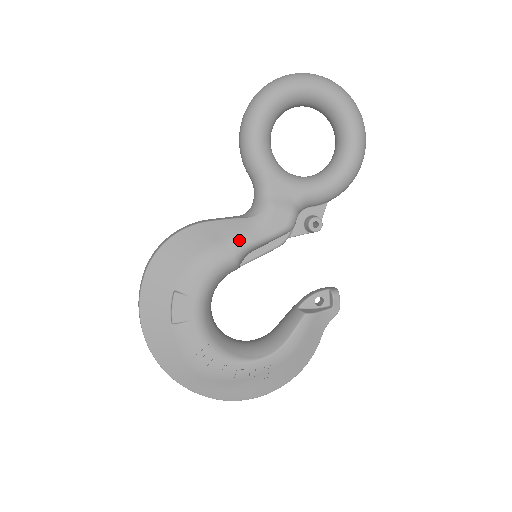
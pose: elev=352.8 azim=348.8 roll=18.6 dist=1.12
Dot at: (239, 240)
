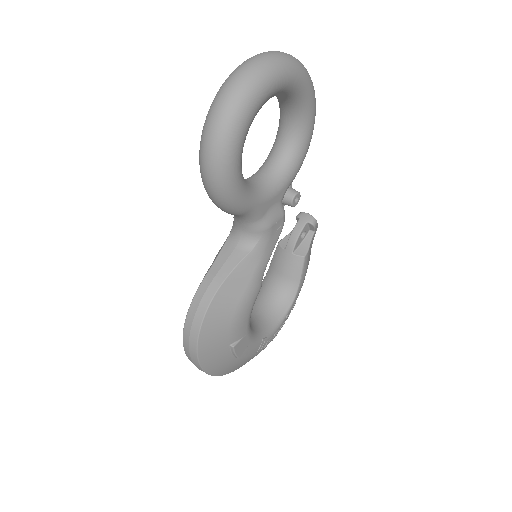
Dot at: (258, 274)
